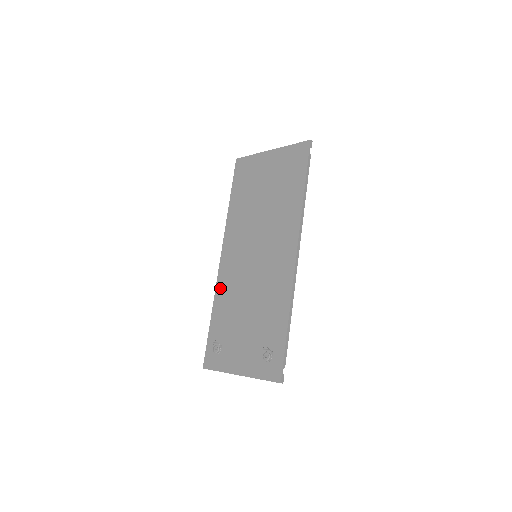
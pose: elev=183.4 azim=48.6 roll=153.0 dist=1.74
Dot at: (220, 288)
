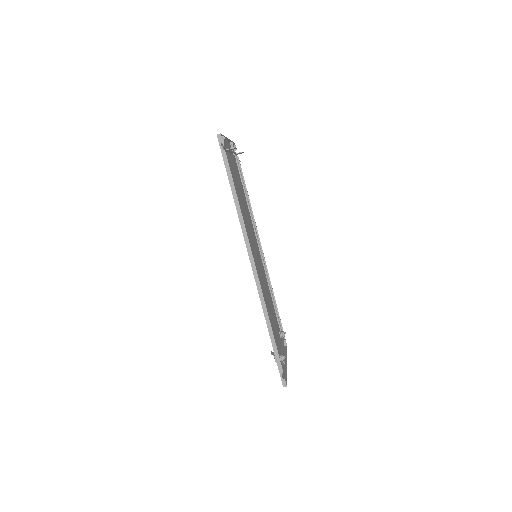
Dot at: occluded
